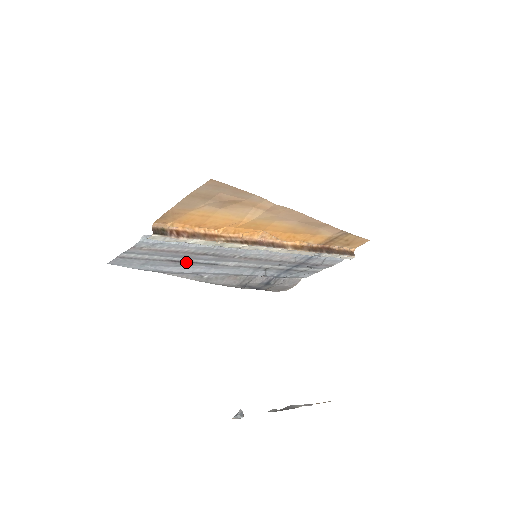
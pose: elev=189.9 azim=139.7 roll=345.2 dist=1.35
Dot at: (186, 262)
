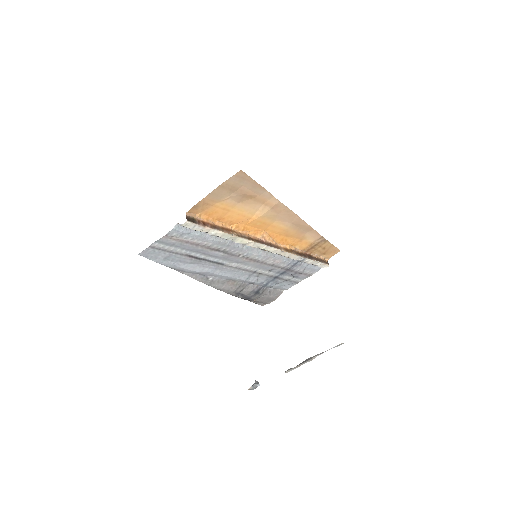
Dot at: (200, 259)
